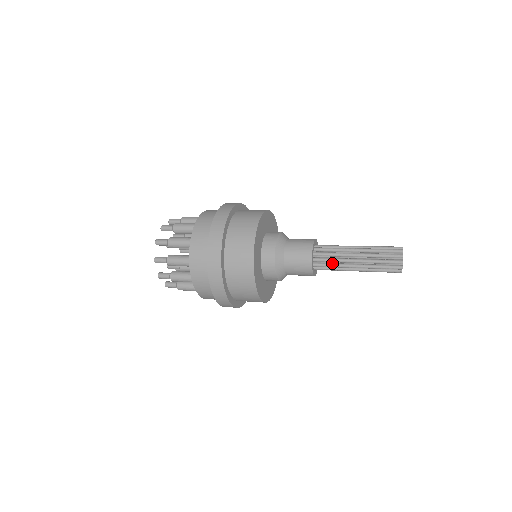
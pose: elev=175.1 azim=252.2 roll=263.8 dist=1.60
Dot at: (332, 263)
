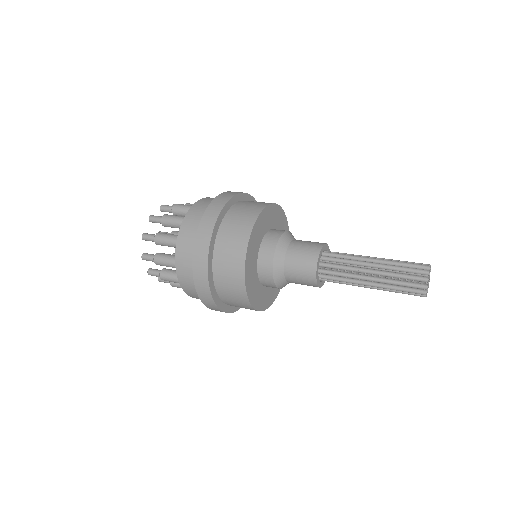
Dot at: (341, 277)
